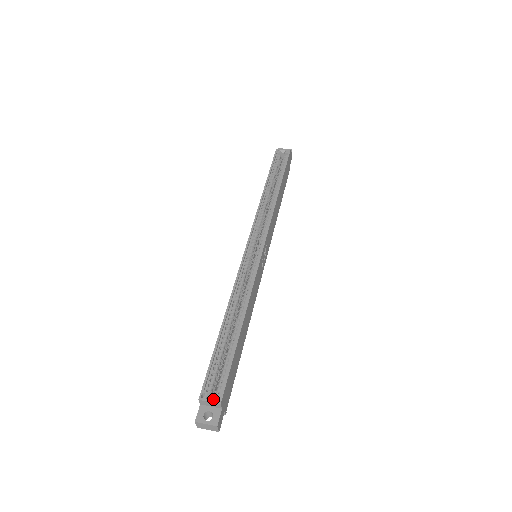
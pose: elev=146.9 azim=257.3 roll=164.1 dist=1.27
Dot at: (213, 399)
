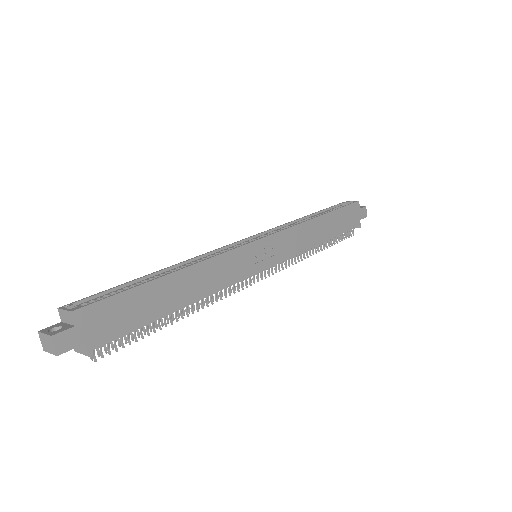
Dot at: (71, 309)
